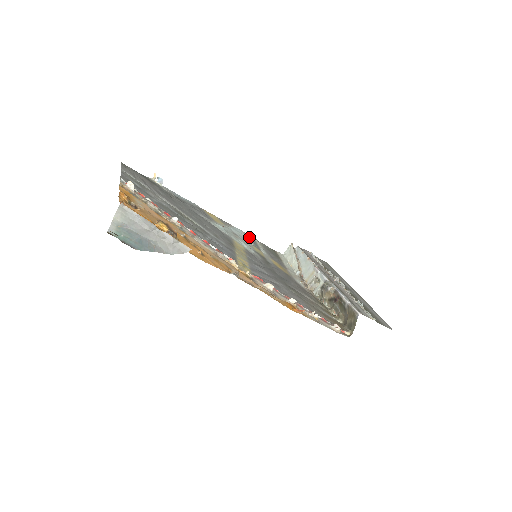
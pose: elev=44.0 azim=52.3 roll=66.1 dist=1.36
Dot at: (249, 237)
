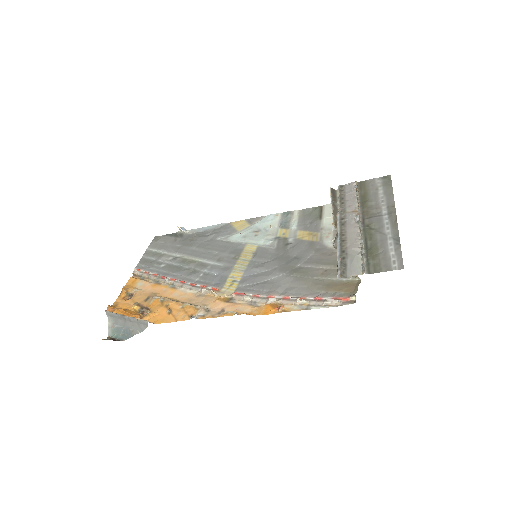
Dot at: (282, 216)
